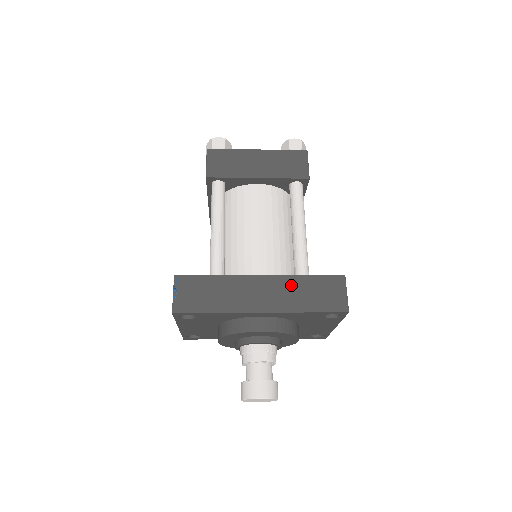
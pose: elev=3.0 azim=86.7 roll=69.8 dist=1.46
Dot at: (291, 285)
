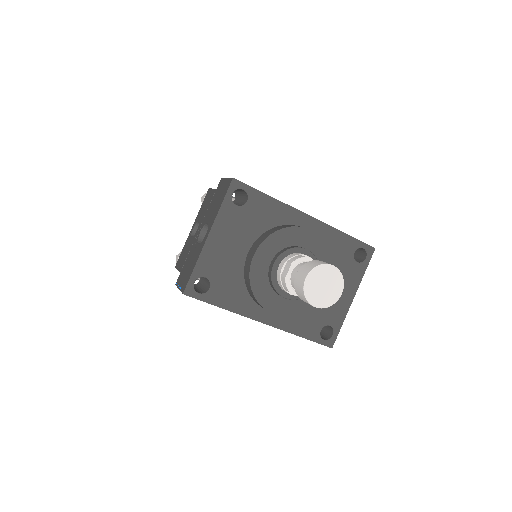
Dot at: occluded
